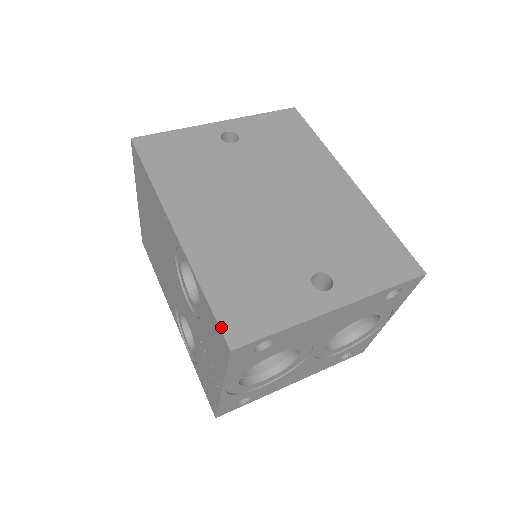
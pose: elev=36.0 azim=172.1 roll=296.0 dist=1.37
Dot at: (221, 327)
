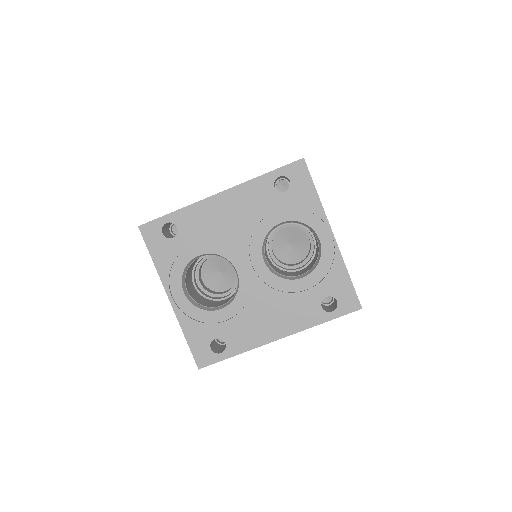
Dot at: occluded
